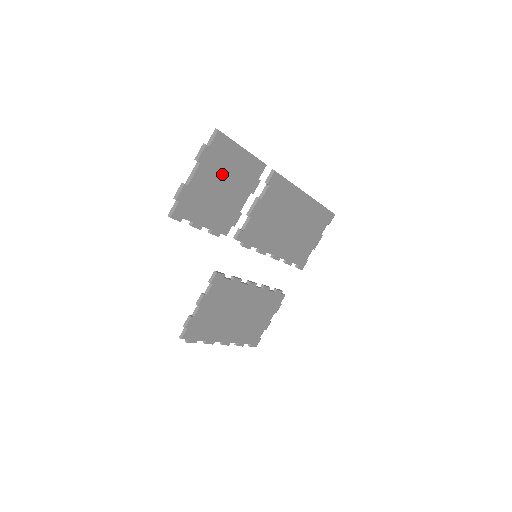
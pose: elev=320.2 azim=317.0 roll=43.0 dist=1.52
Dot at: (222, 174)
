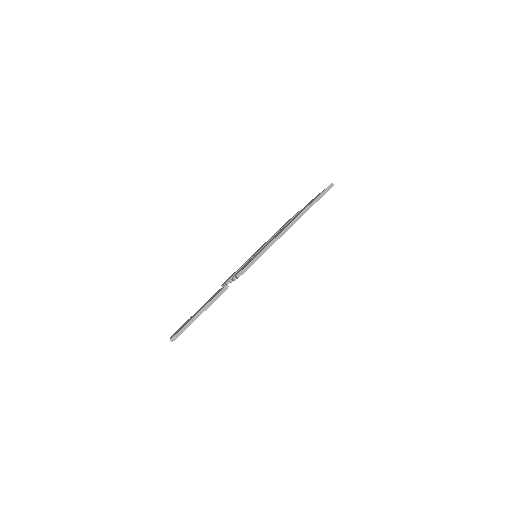
Dot at: occluded
